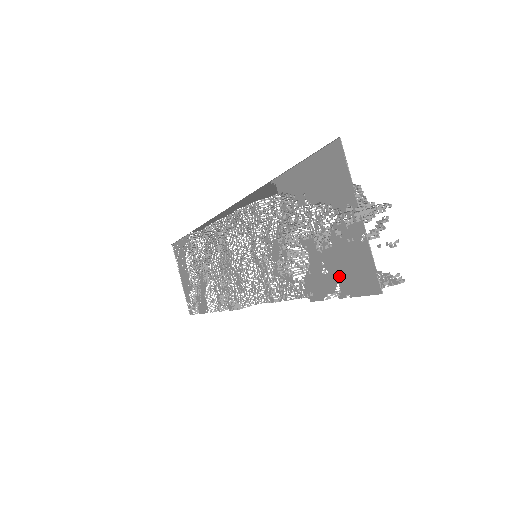
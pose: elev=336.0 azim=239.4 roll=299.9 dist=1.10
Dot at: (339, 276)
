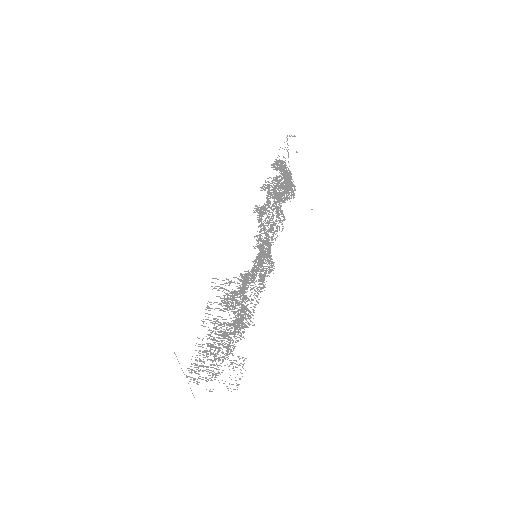
Dot at: occluded
